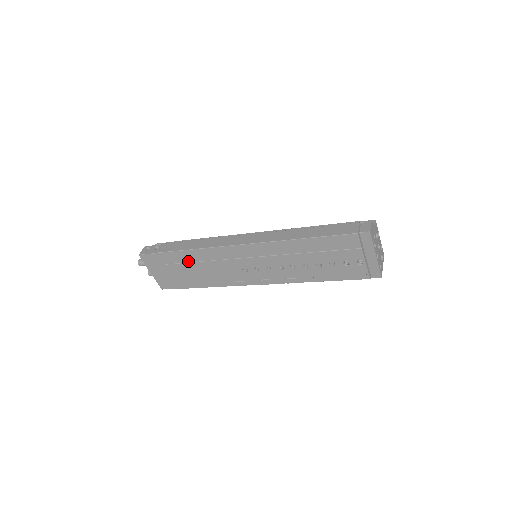
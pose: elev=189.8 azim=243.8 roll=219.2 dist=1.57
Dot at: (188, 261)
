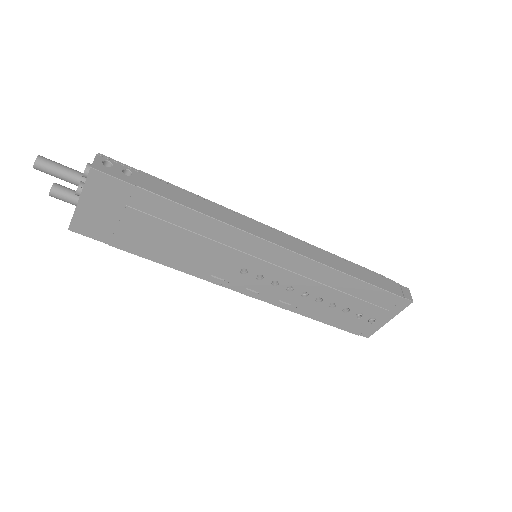
Dot at: (174, 222)
